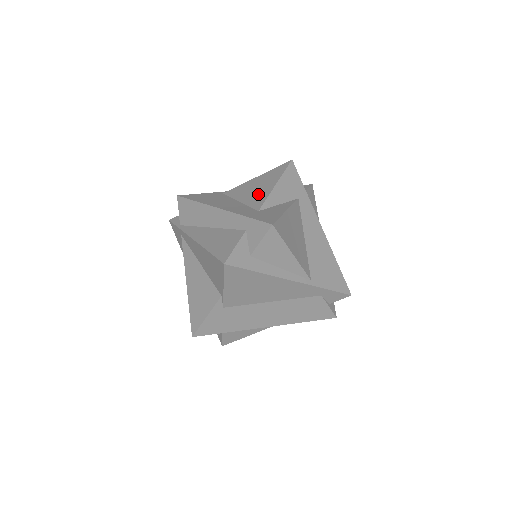
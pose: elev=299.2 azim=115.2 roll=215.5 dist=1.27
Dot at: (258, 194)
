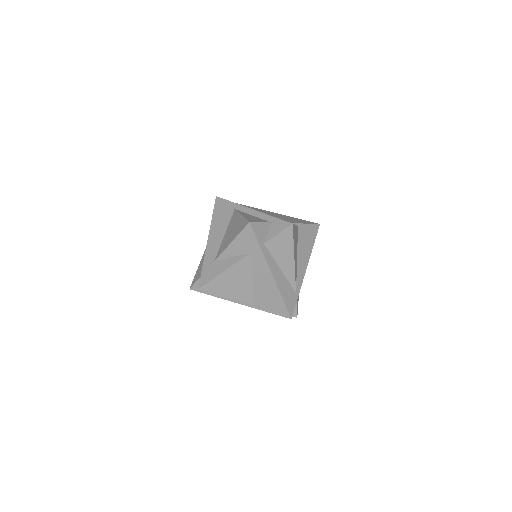
Dot at: (226, 241)
